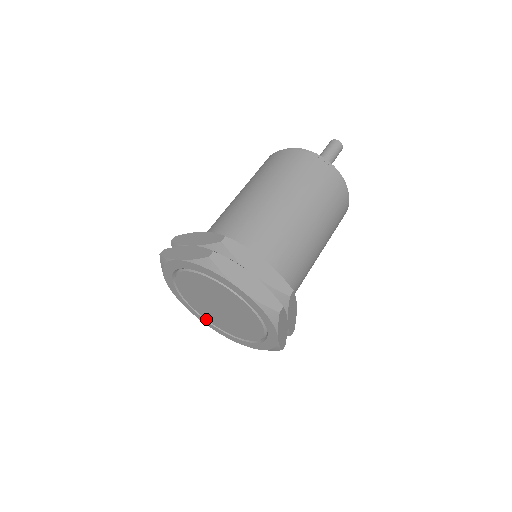
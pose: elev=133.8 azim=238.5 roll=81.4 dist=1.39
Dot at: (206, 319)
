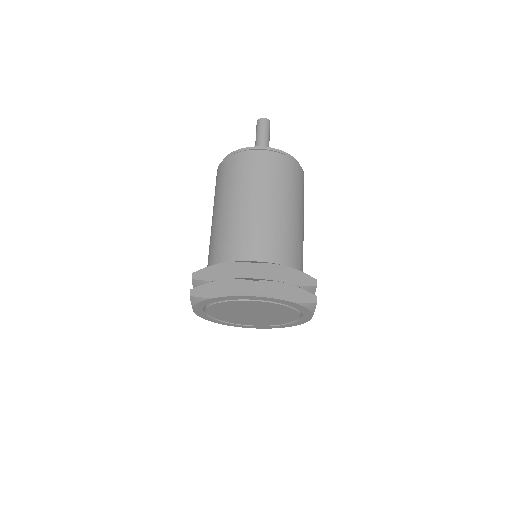
Dot at: (232, 323)
